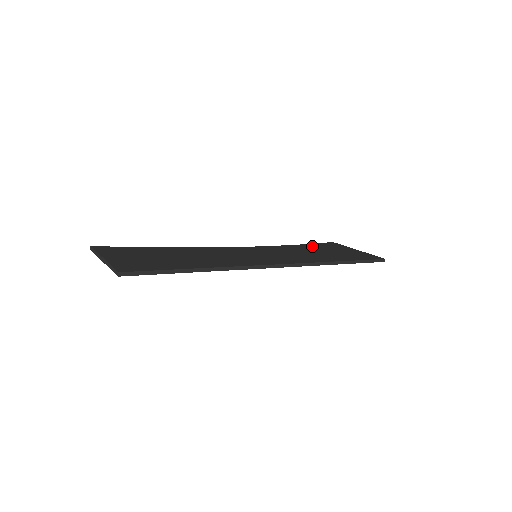
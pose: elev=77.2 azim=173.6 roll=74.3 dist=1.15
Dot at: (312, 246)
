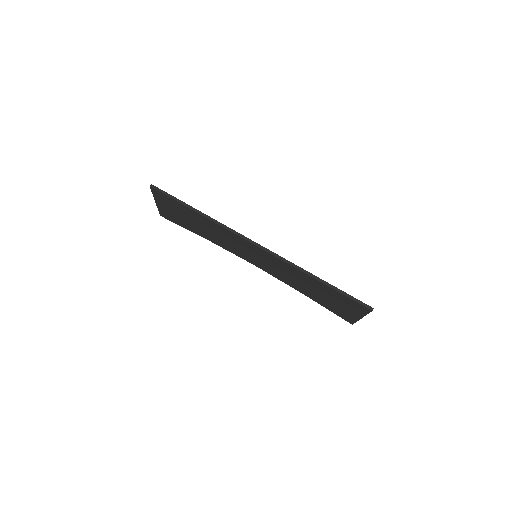
Dot at: occluded
